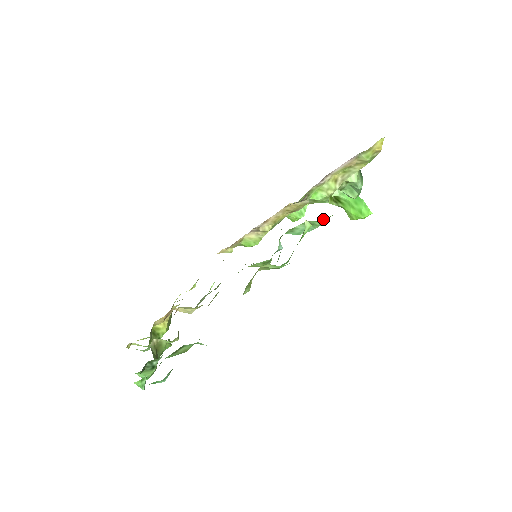
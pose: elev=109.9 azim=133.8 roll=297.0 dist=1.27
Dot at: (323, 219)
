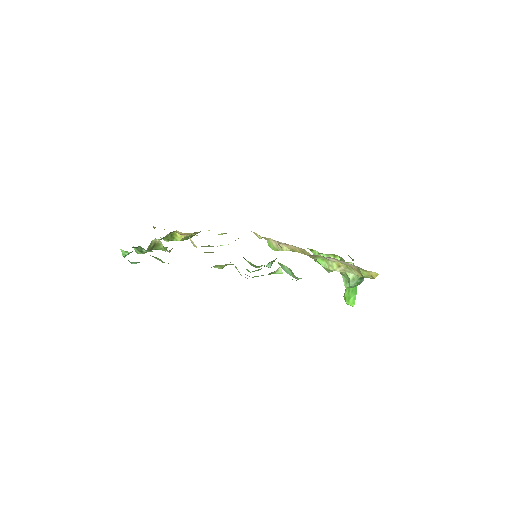
Dot at: occluded
